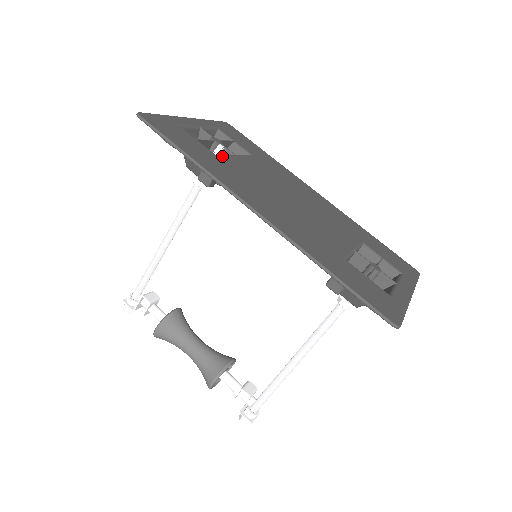
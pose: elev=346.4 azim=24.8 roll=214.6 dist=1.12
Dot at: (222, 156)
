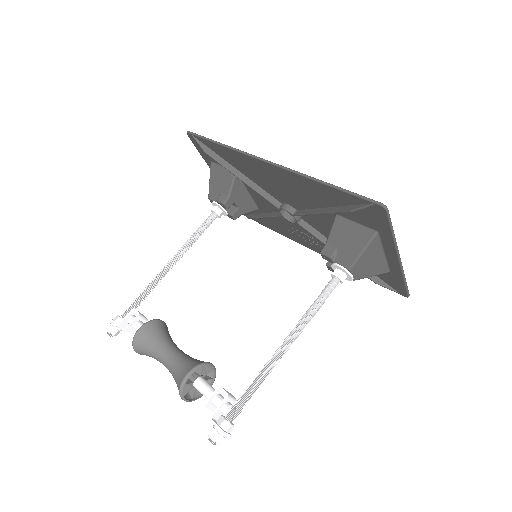
Dot at: occluded
